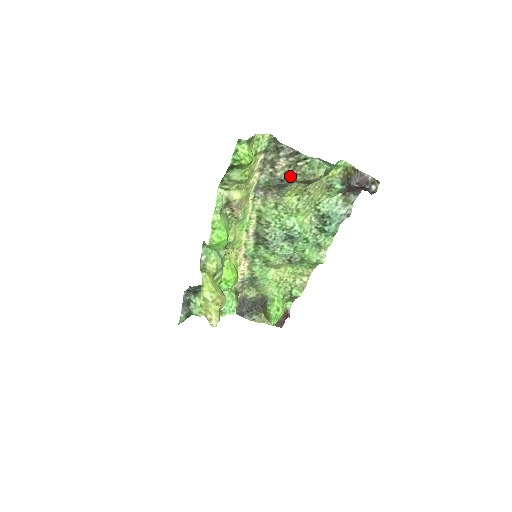
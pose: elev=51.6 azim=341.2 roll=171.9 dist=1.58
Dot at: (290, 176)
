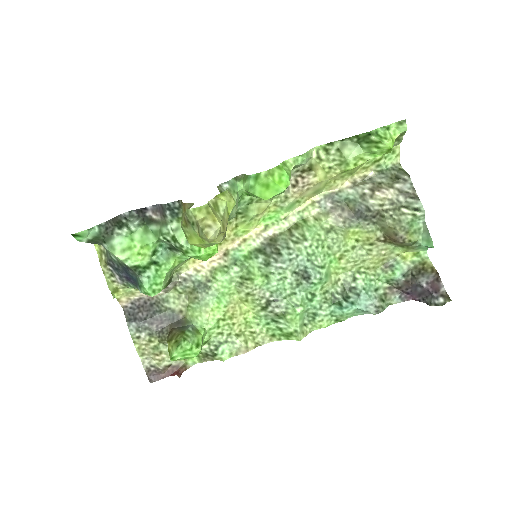
Dot at: (381, 213)
